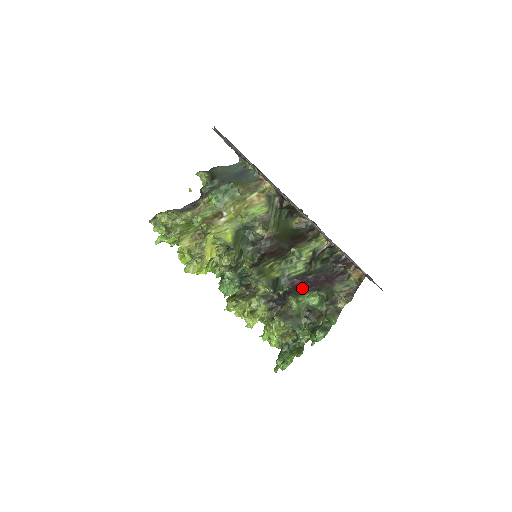
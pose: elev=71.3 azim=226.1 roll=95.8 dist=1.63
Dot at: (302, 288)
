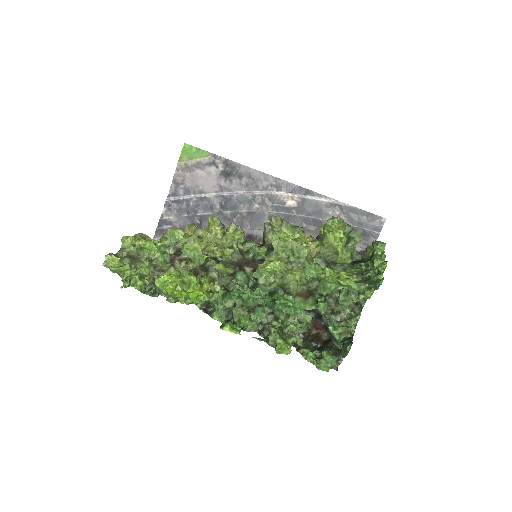
Dot at: occluded
